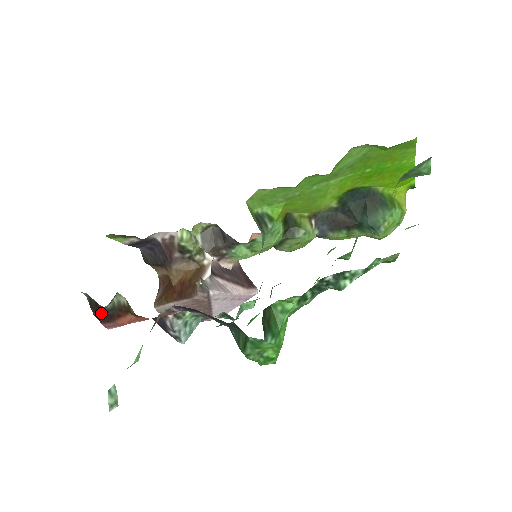
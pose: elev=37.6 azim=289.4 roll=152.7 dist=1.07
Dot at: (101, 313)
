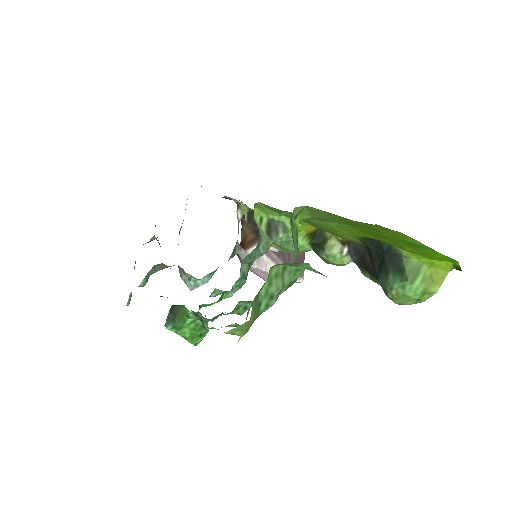
Dot at: occluded
